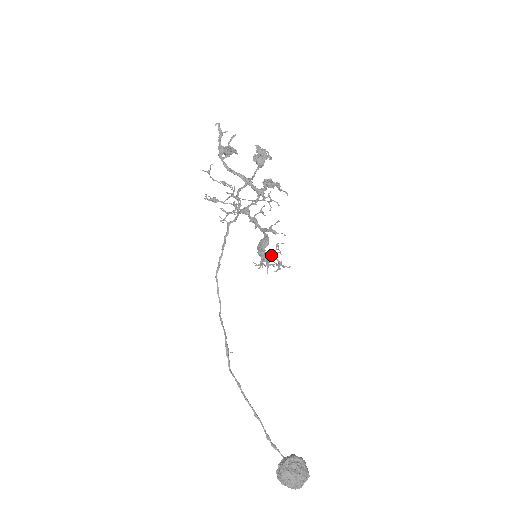
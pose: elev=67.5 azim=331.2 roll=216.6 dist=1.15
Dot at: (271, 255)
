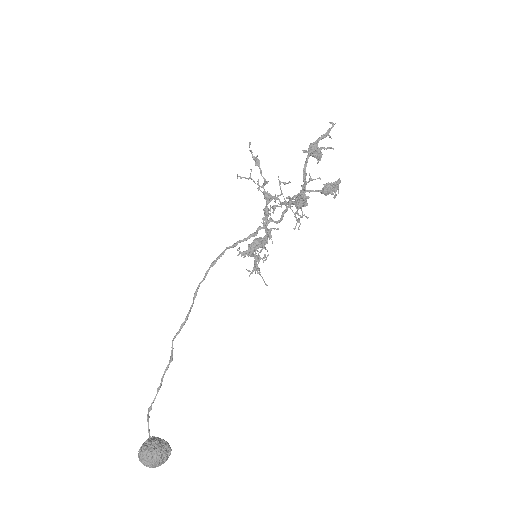
Dot at: occluded
